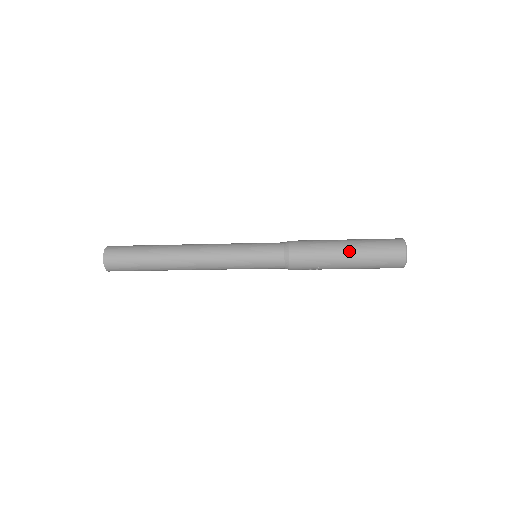
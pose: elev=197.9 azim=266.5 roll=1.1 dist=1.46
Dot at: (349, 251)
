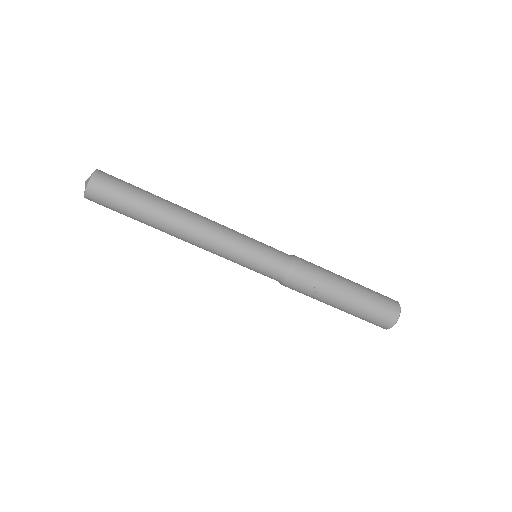
Dot at: (351, 282)
